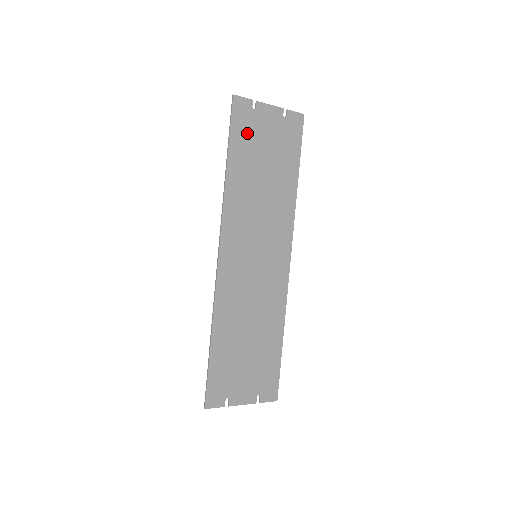
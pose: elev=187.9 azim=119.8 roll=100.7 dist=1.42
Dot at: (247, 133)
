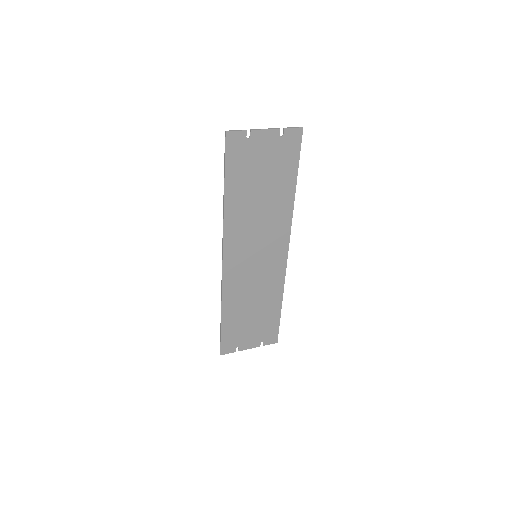
Dot at: (242, 162)
